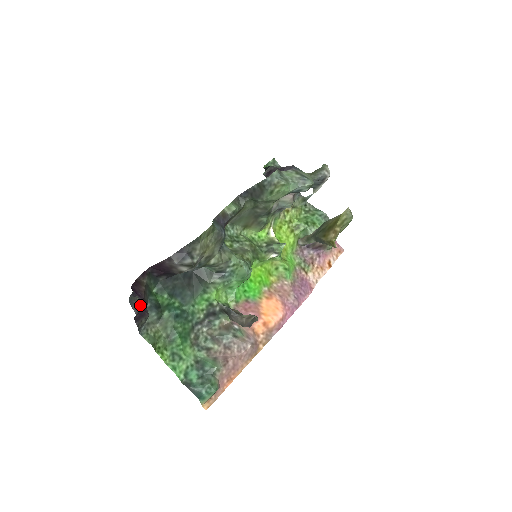
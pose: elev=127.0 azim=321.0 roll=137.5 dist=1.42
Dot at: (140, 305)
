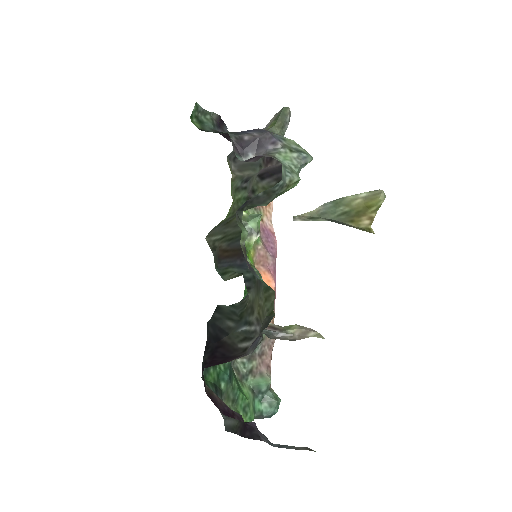
Dot at: occluded
